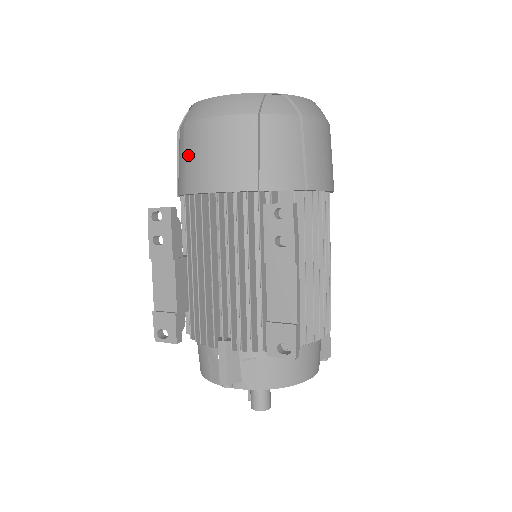
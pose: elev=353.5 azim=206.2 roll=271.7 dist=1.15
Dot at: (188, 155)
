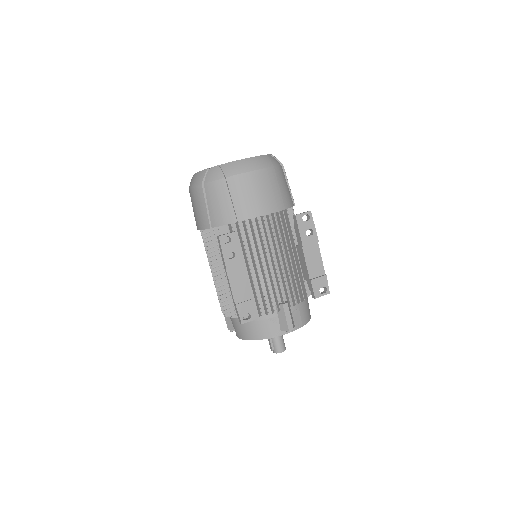
Dot at: (236, 197)
